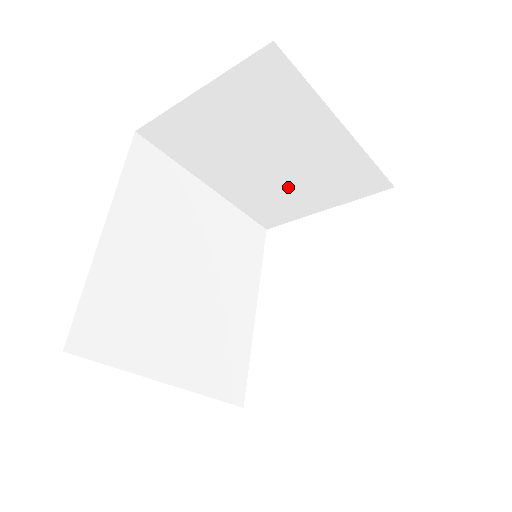
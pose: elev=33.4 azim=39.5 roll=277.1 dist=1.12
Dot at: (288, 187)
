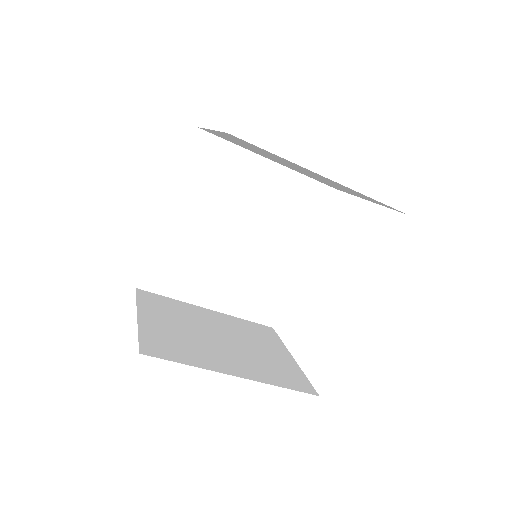
Dot at: occluded
